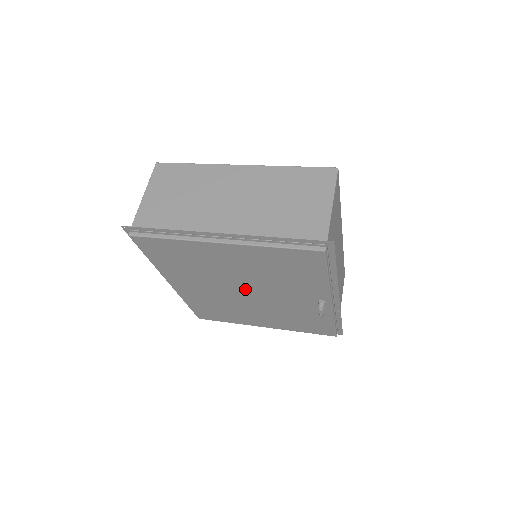
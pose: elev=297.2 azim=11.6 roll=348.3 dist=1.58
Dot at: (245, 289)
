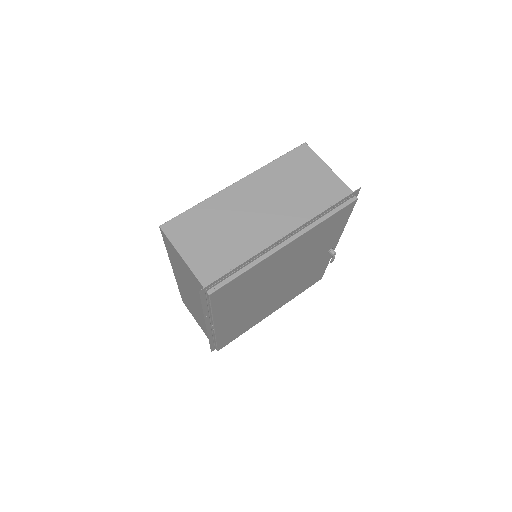
Dot at: (279, 281)
